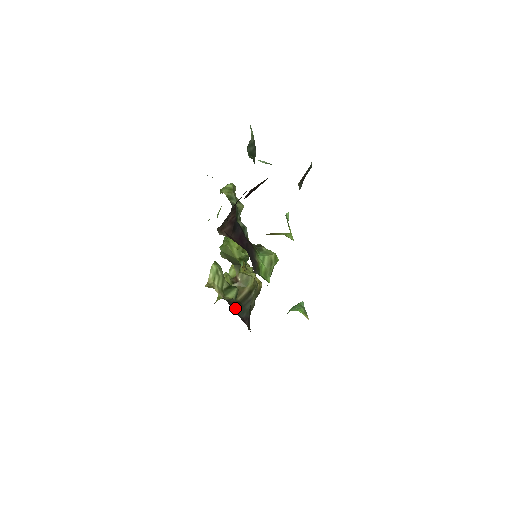
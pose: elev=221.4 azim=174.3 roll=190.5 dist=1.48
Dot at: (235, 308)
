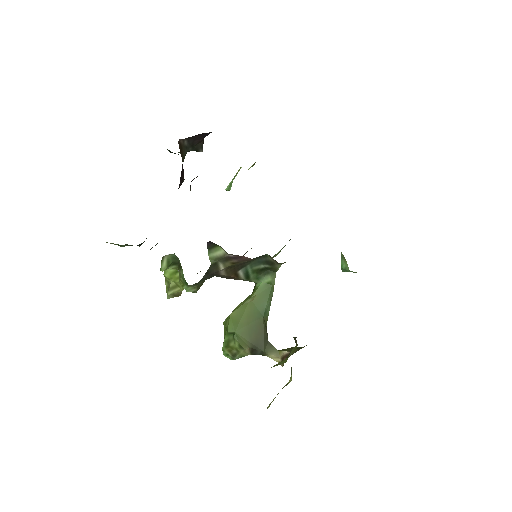
Dot at: occluded
